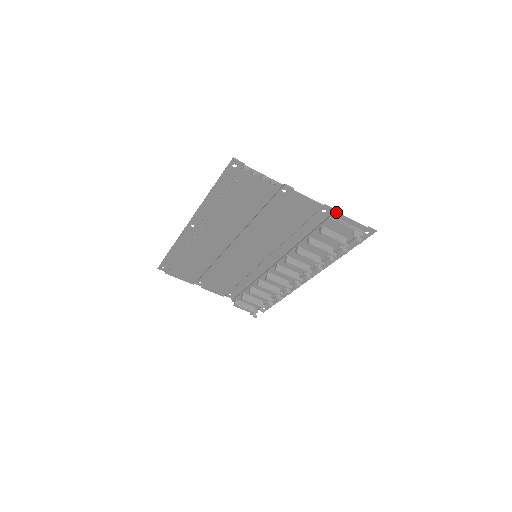
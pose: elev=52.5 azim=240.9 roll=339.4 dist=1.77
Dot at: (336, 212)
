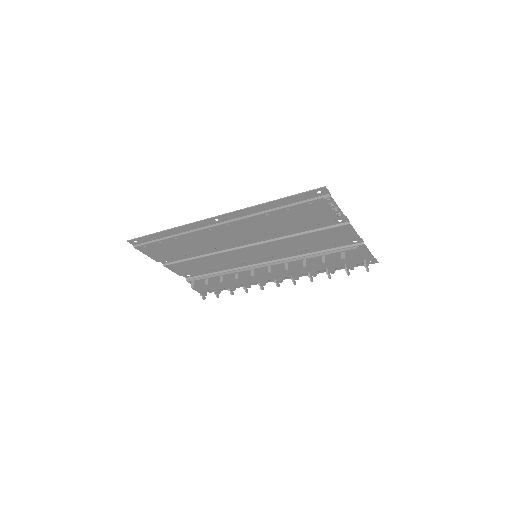
Dot at: (365, 245)
